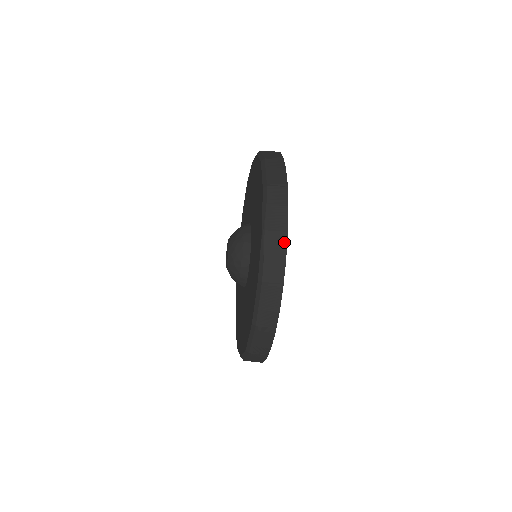
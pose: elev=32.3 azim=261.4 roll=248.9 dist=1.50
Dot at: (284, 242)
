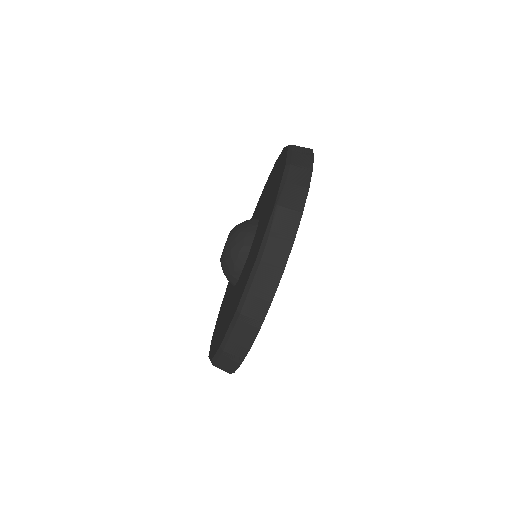
Dot at: (296, 223)
